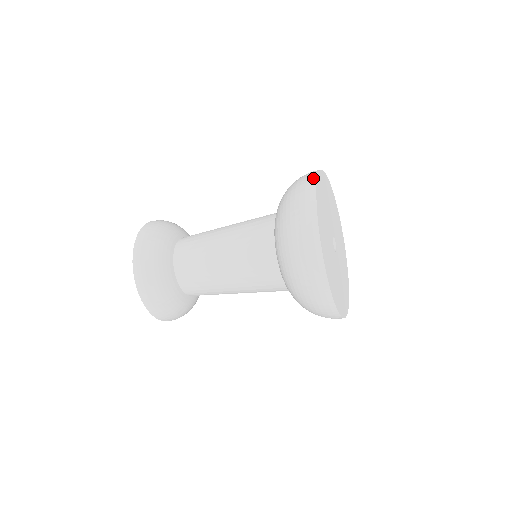
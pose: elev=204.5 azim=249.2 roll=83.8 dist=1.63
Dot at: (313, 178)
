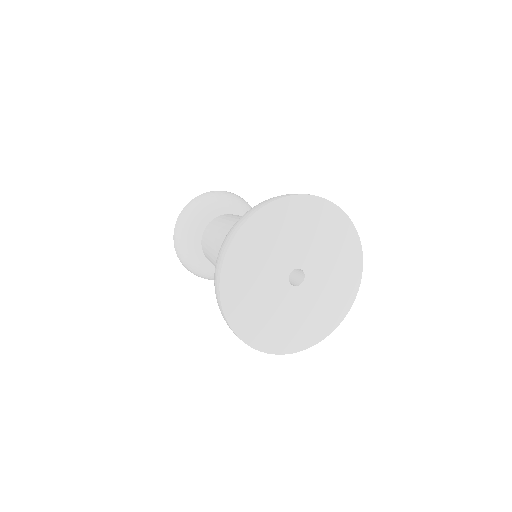
Dot at: (230, 238)
